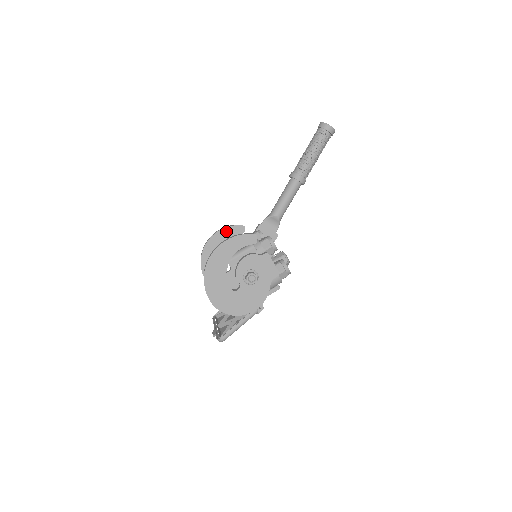
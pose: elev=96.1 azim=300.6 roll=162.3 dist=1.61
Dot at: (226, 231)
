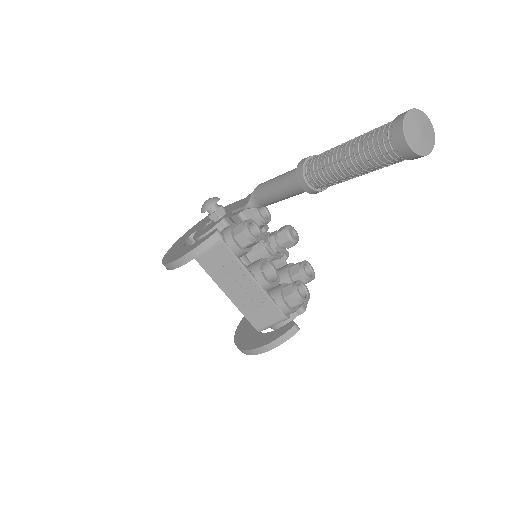
Dot at: (198, 254)
